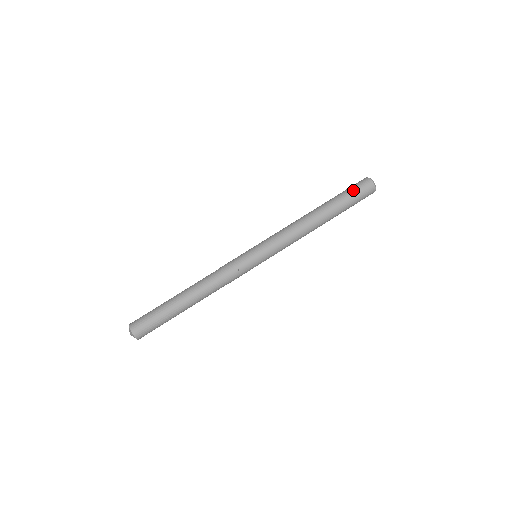
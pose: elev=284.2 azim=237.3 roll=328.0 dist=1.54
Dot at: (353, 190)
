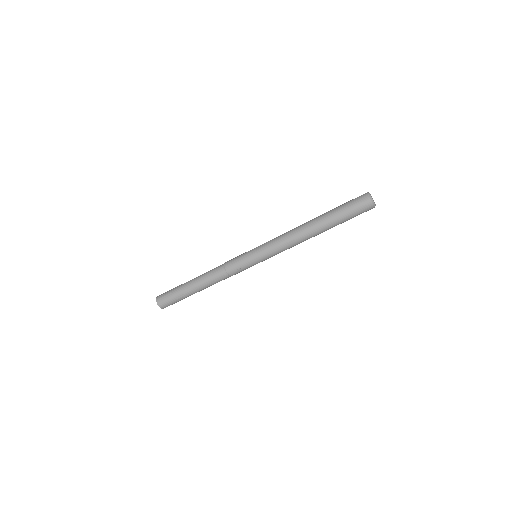
Dot at: (351, 209)
